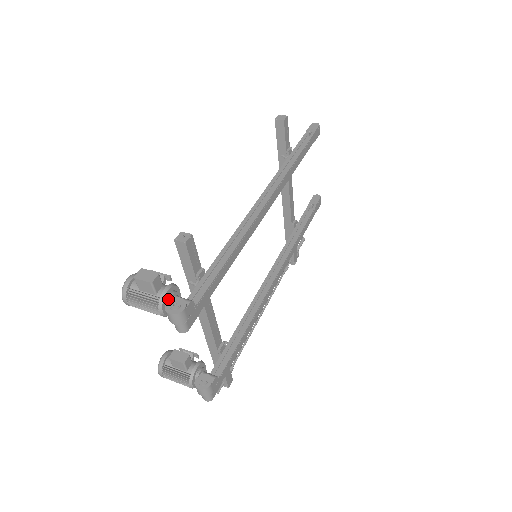
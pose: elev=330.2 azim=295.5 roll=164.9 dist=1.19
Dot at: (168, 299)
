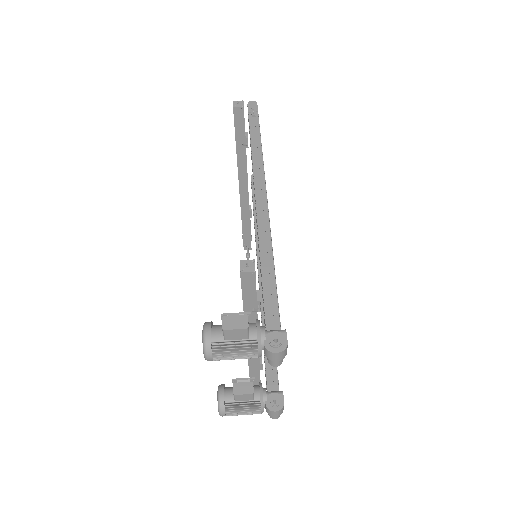
Dot at: (263, 338)
